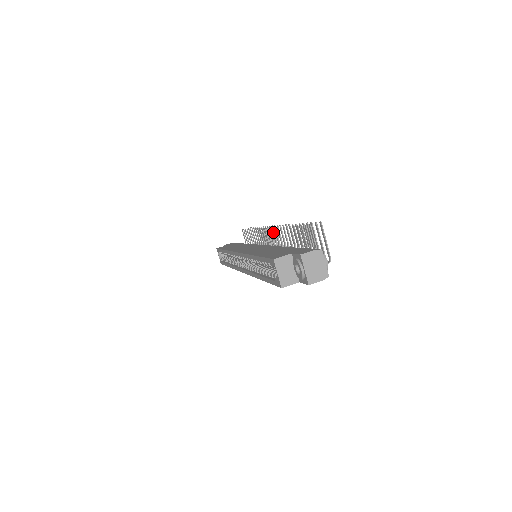
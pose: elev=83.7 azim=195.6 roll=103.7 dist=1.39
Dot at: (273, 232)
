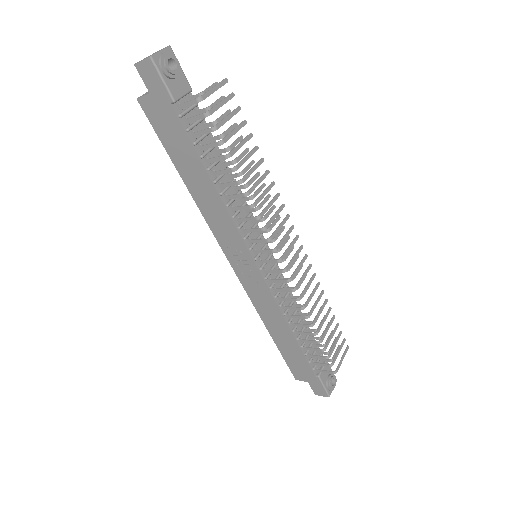
Dot at: (276, 218)
